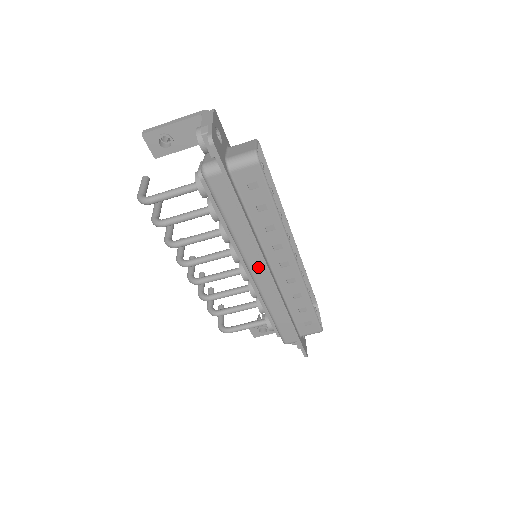
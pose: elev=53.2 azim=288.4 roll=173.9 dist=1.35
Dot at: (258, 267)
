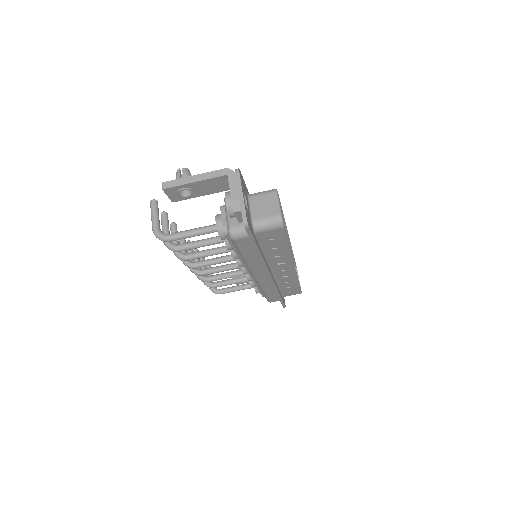
Dot at: (262, 274)
